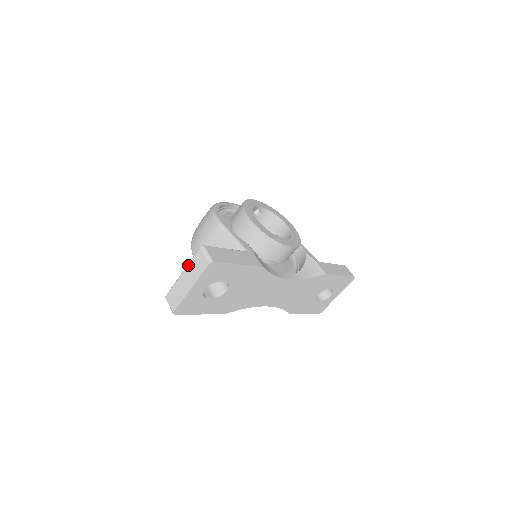
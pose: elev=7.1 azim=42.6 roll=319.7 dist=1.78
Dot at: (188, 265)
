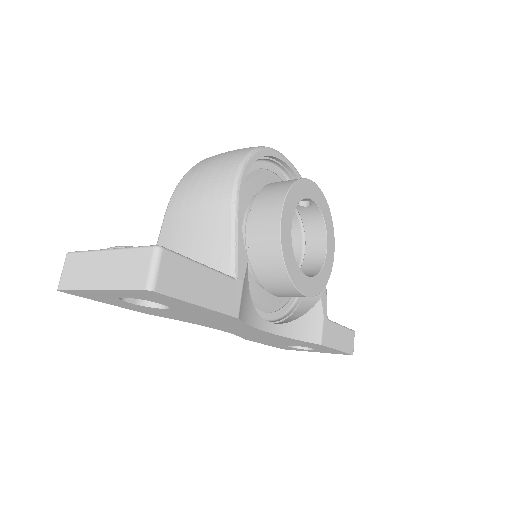
Dot at: (121, 250)
